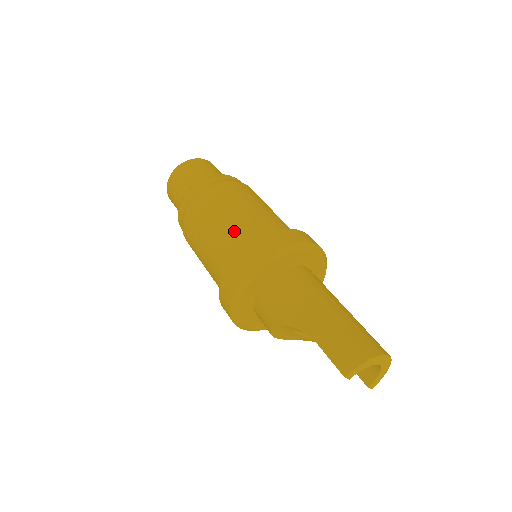
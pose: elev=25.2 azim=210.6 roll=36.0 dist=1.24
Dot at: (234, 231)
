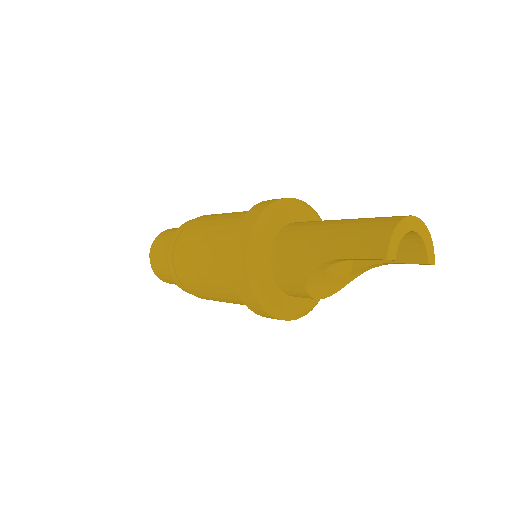
Dot at: (217, 246)
